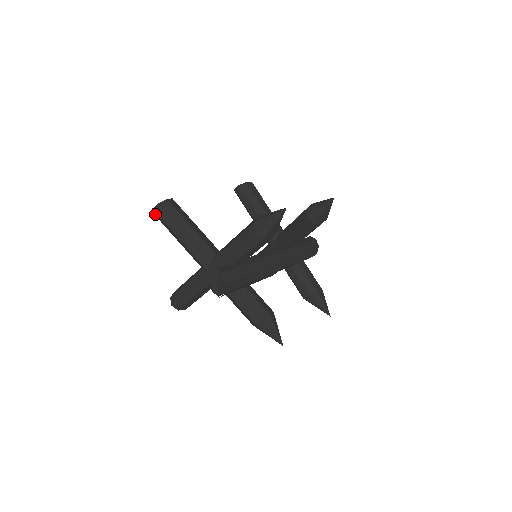
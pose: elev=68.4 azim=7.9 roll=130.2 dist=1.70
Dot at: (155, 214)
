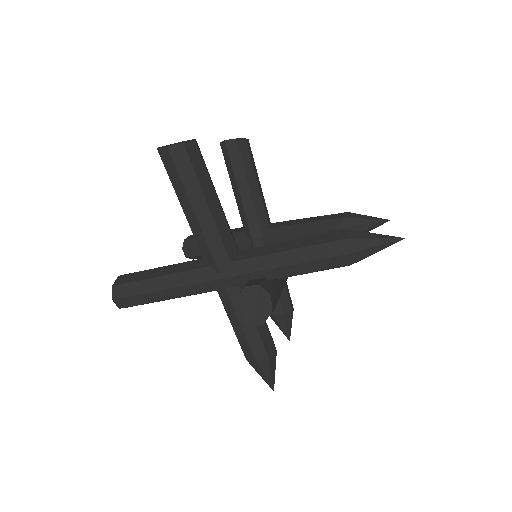
Dot at: (164, 155)
